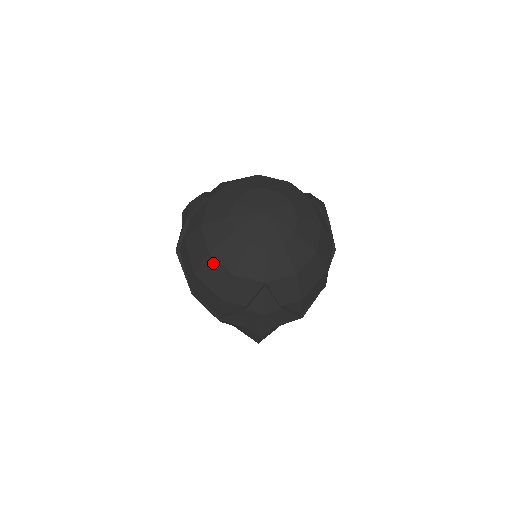
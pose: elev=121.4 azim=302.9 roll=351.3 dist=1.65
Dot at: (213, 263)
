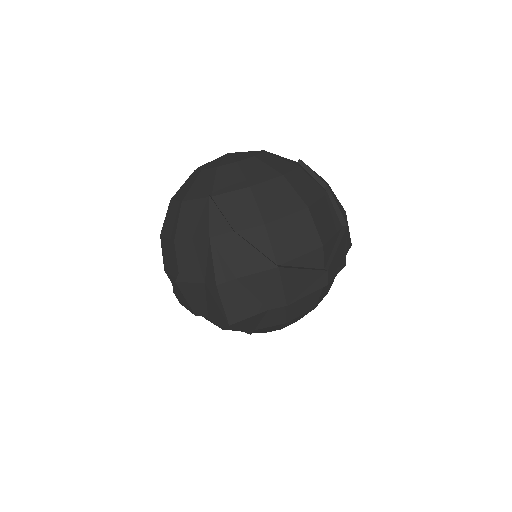
Dot at: (172, 206)
